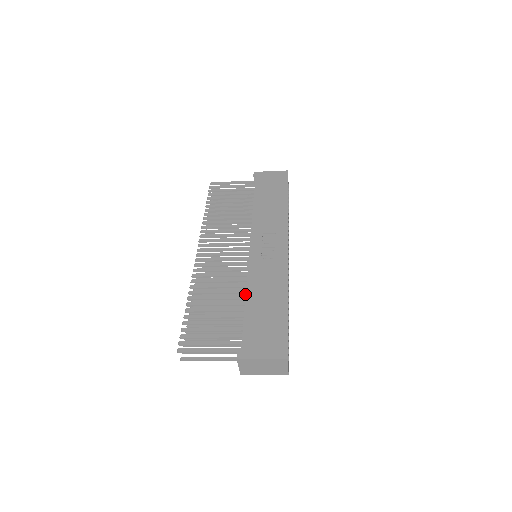
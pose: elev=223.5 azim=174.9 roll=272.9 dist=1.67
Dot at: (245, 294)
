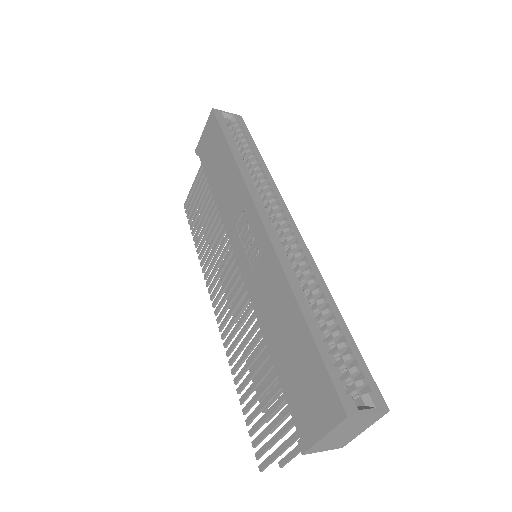
Dot at: occluded
